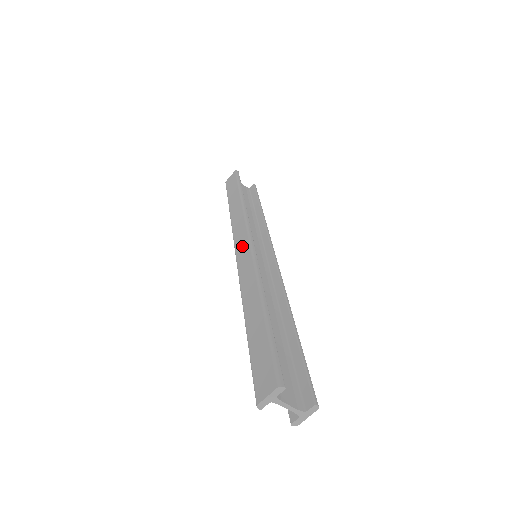
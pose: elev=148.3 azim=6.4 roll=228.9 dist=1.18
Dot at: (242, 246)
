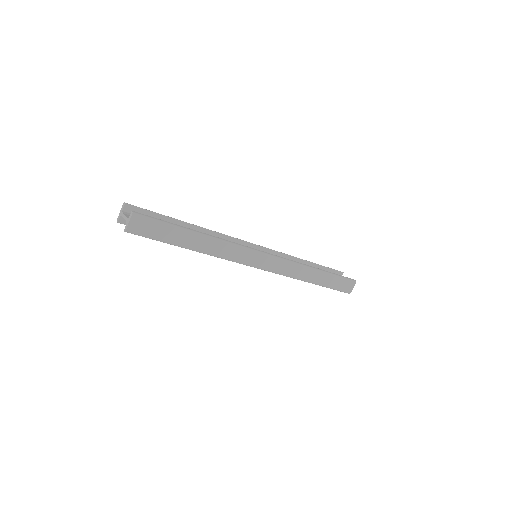
Dot at: occluded
